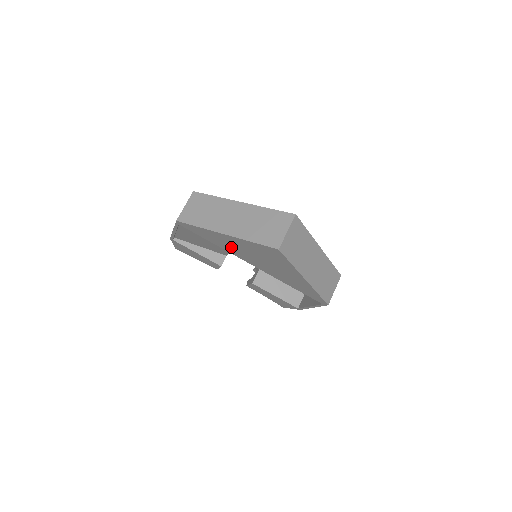
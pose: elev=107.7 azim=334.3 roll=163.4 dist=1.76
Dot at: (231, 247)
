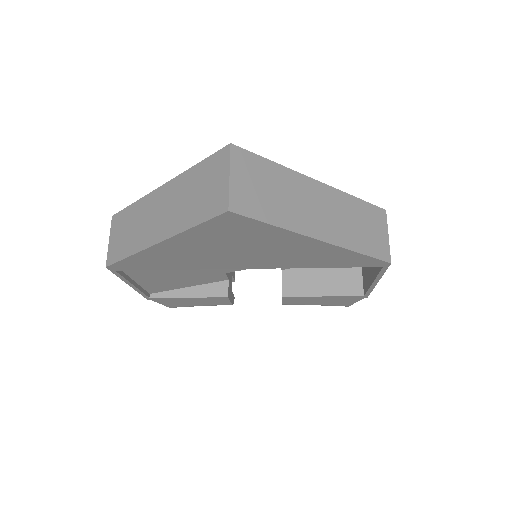
Dot at: (192, 259)
